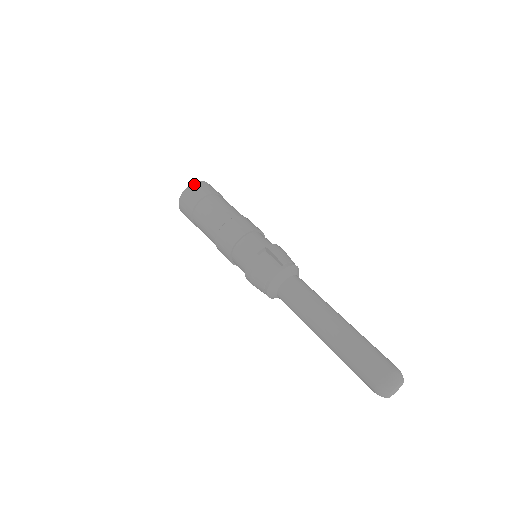
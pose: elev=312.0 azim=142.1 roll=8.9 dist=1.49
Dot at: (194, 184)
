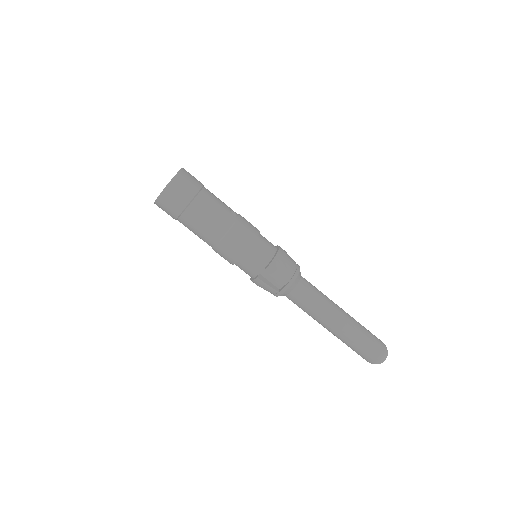
Dot at: (164, 193)
